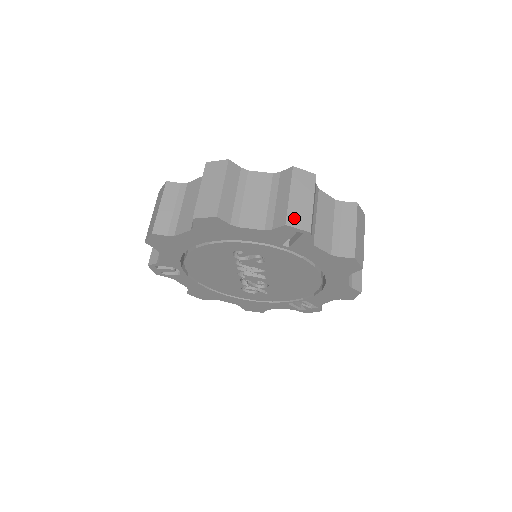
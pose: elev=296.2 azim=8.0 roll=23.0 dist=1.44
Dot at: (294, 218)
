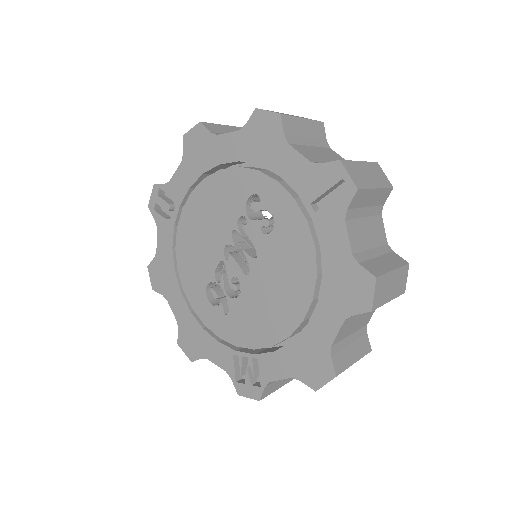
Dot at: (351, 168)
